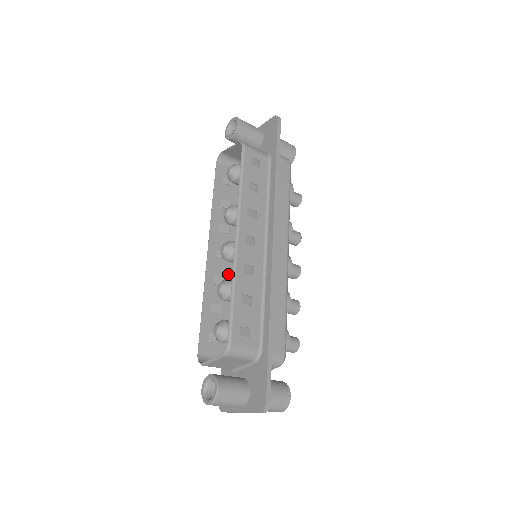
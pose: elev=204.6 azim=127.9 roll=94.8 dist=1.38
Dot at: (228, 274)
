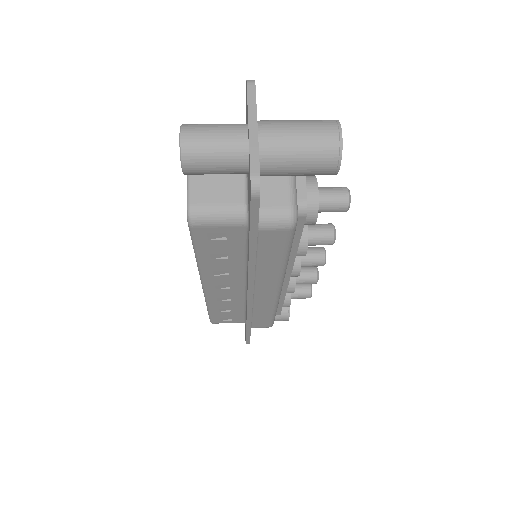
Dot at: occluded
